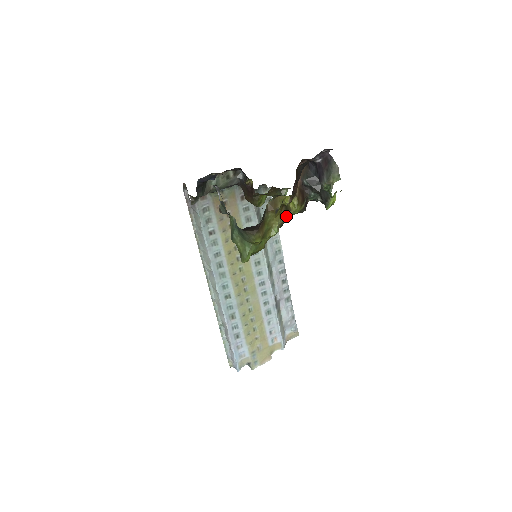
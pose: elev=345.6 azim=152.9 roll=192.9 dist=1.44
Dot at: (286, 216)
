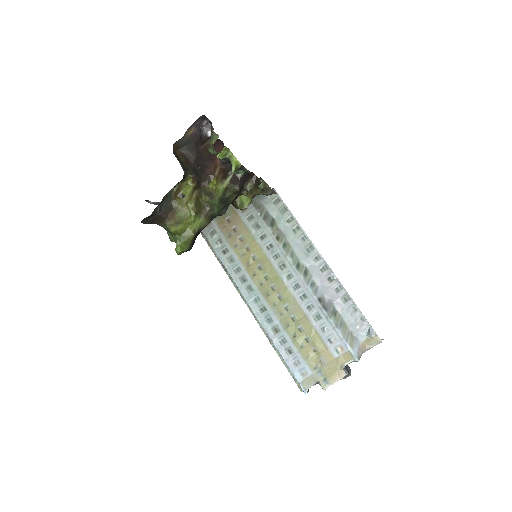
Dot at: (206, 198)
